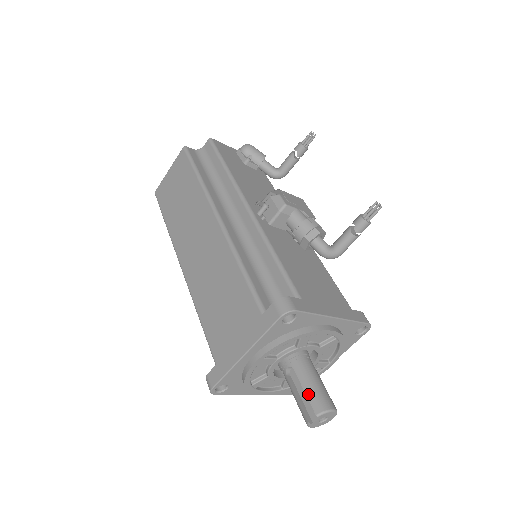
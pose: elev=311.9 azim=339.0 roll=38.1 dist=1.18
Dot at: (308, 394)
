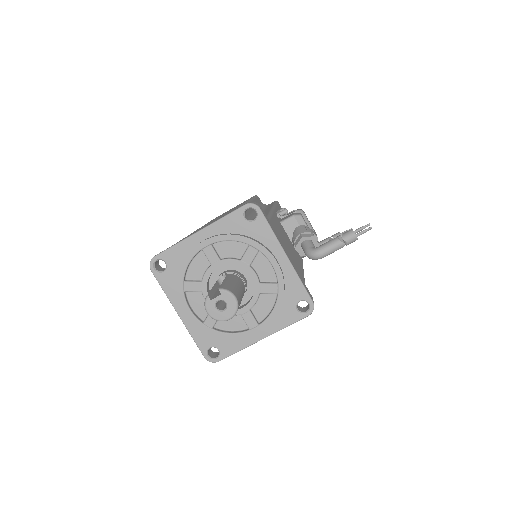
Dot at: (224, 282)
